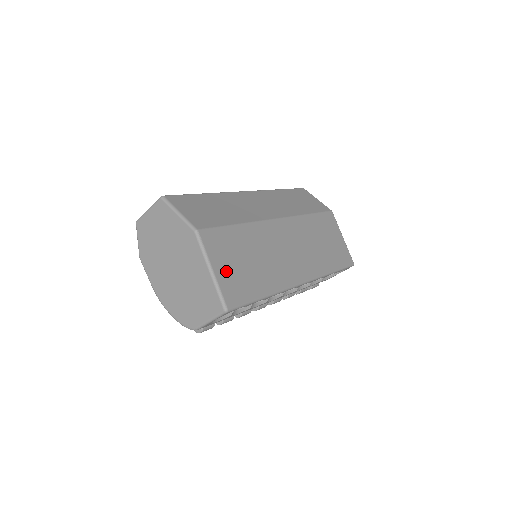
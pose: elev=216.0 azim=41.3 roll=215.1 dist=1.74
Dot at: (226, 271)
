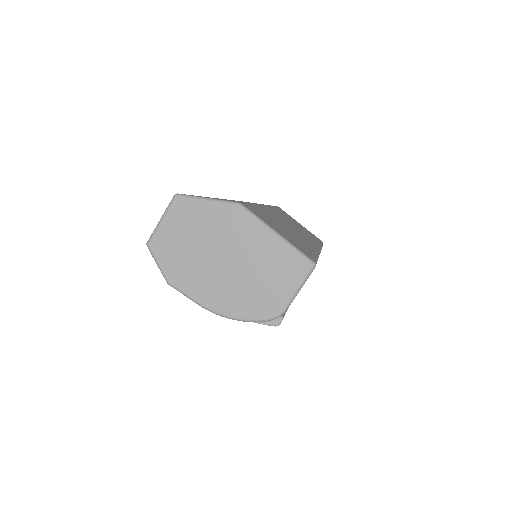
Dot at: (284, 235)
